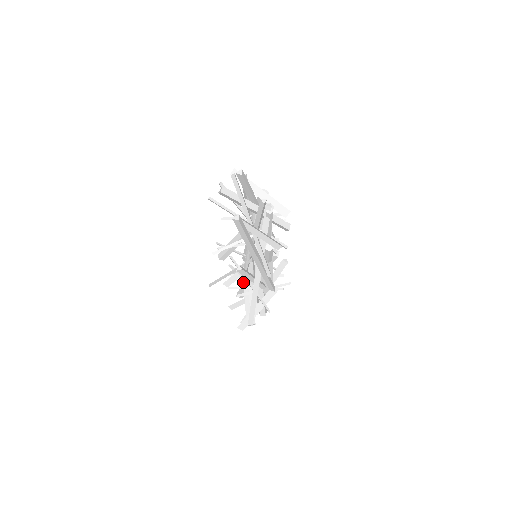
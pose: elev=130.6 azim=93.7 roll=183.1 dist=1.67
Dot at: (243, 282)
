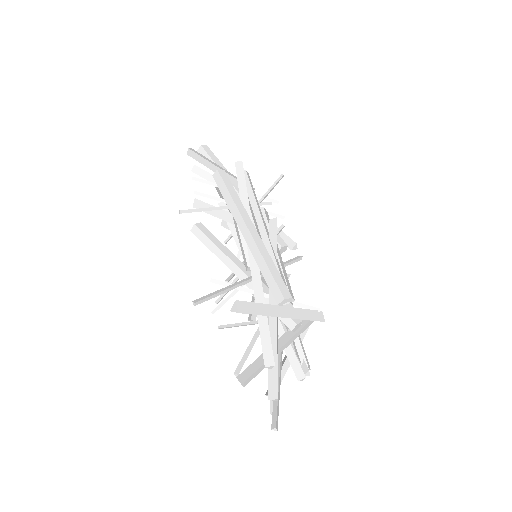
Dot at: occluded
